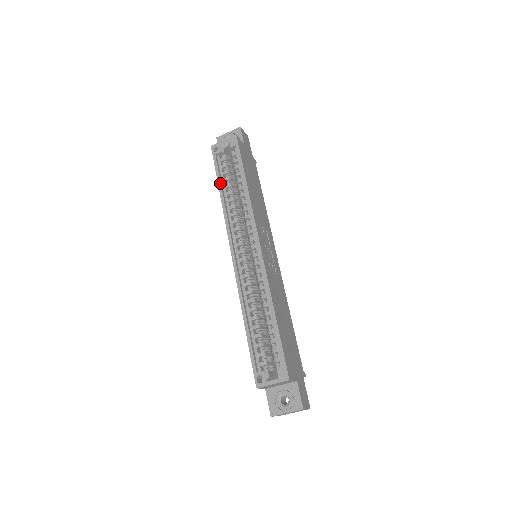
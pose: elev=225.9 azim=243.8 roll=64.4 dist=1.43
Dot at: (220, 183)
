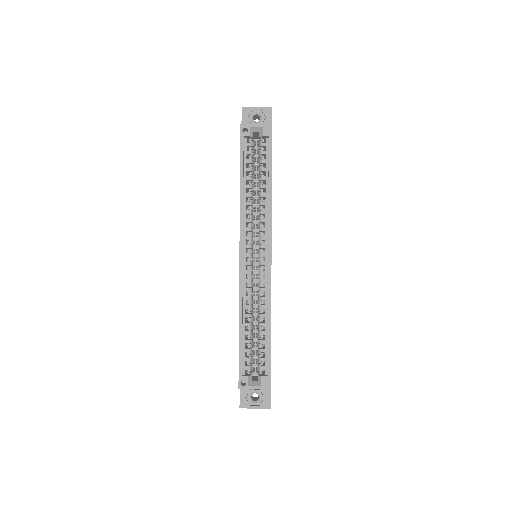
Dot at: (243, 173)
